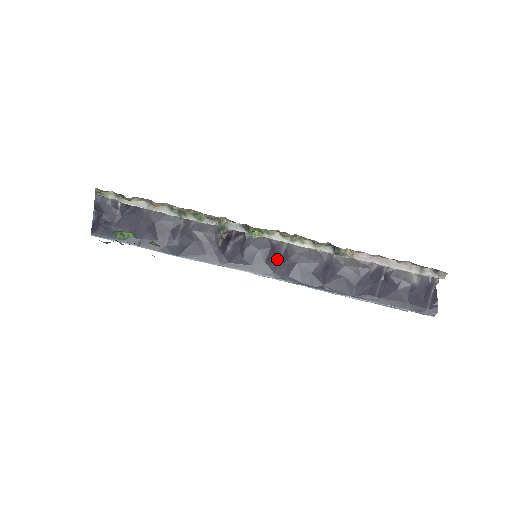
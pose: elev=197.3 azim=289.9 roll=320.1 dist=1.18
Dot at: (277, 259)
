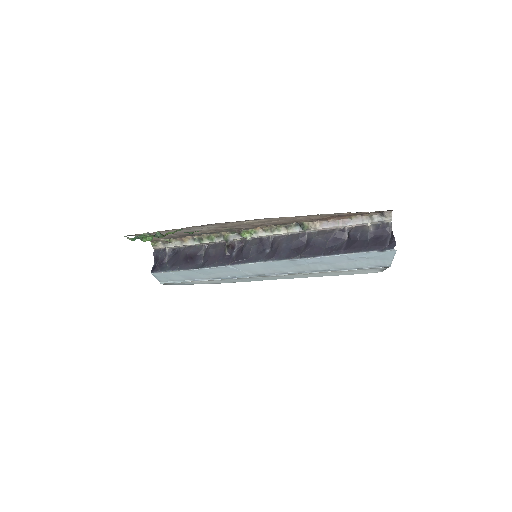
Dot at: (267, 250)
